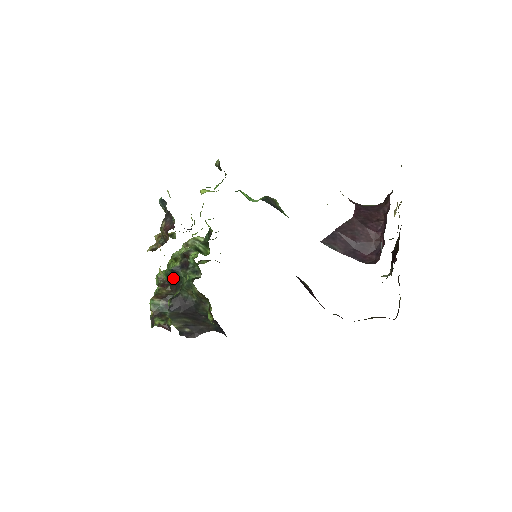
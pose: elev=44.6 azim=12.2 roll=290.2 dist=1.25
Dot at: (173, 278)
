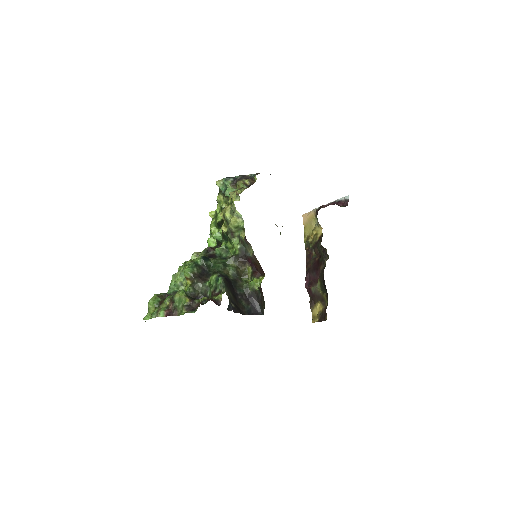
Dot at: (201, 269)
